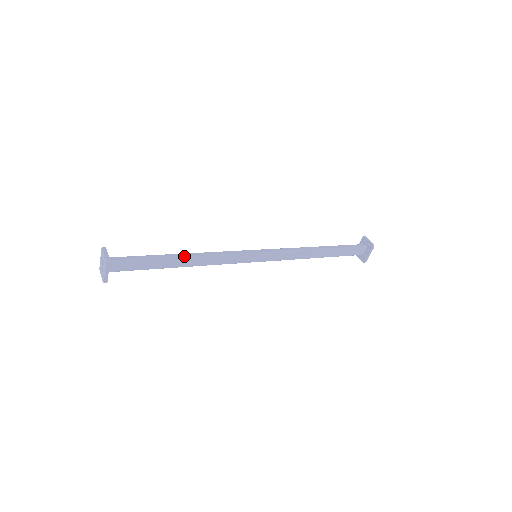
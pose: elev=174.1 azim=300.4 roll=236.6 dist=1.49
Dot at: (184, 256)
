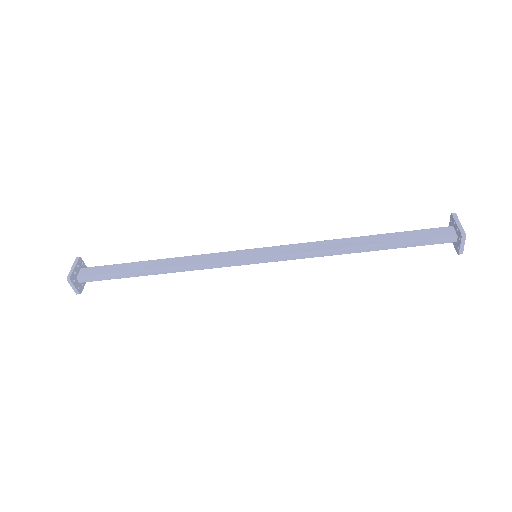
Dot at: (160, 260)
